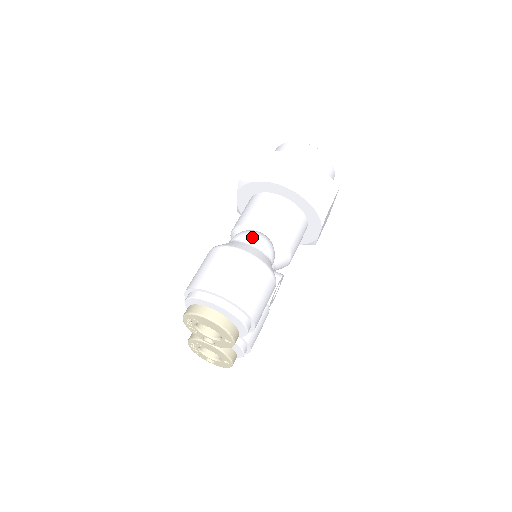
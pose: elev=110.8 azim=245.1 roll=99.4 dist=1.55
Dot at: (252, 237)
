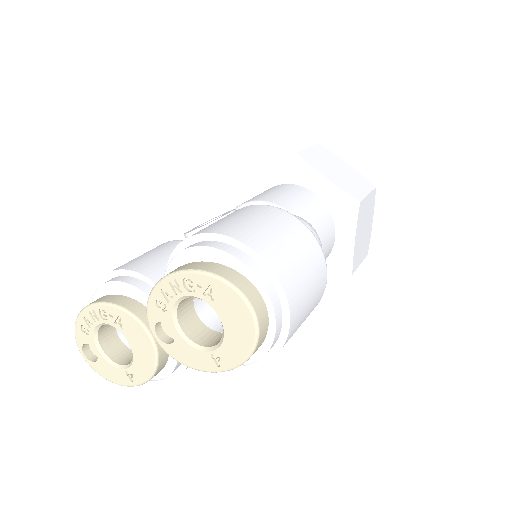
Dot at: (317, 235)
